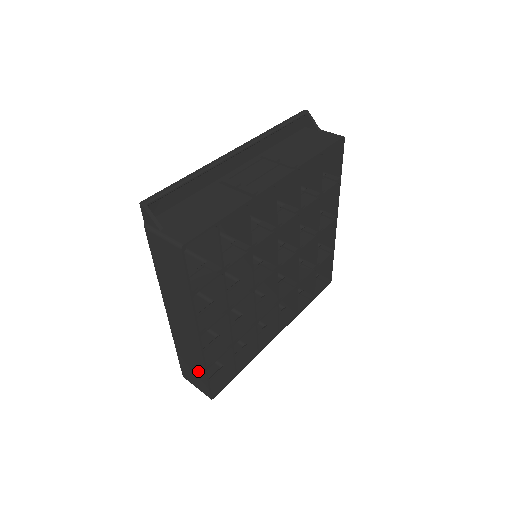
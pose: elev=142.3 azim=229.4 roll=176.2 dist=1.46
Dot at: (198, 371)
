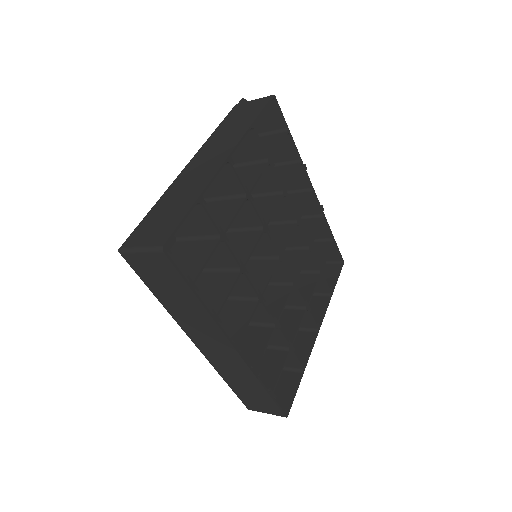
Dot at: (178, 209)
